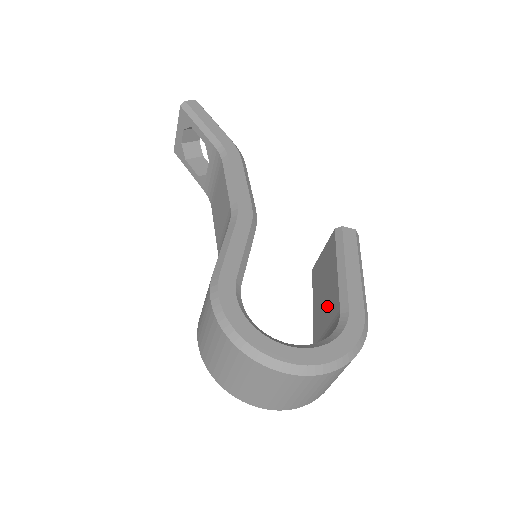
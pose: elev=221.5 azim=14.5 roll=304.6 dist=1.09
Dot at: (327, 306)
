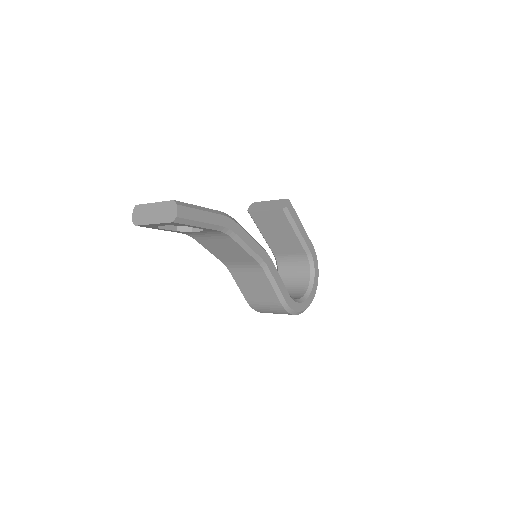
Dot at: (287, 245)
